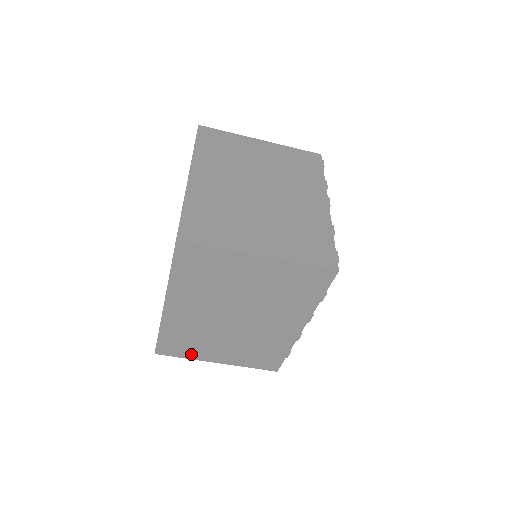
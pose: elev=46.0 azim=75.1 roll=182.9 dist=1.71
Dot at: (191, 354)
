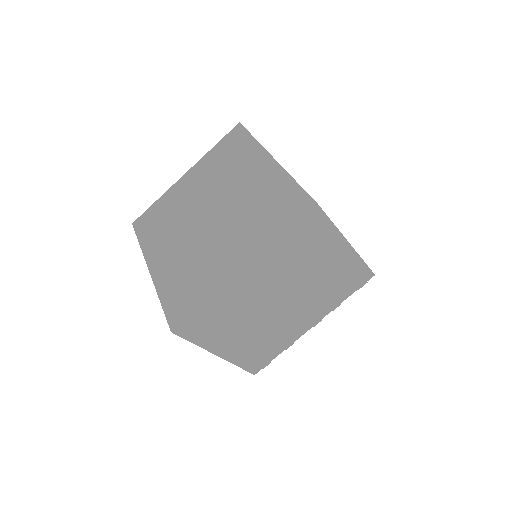
Dot at: occluded
